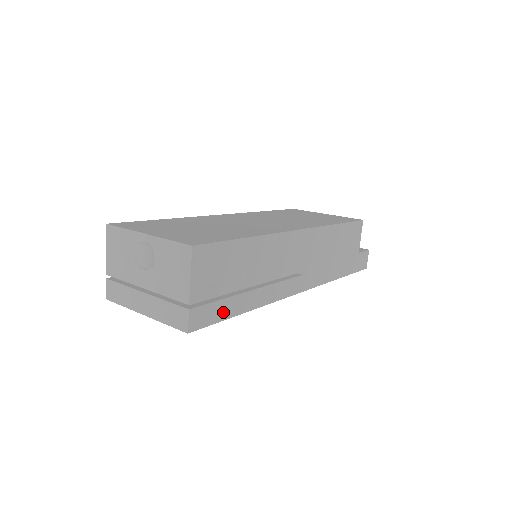
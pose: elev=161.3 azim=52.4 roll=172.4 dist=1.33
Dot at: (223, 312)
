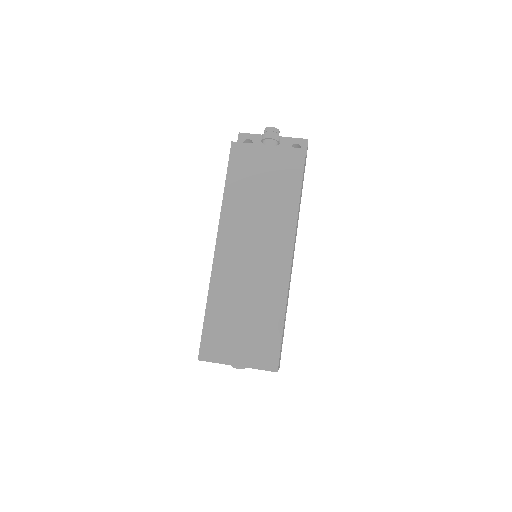
Dot at: occluded
